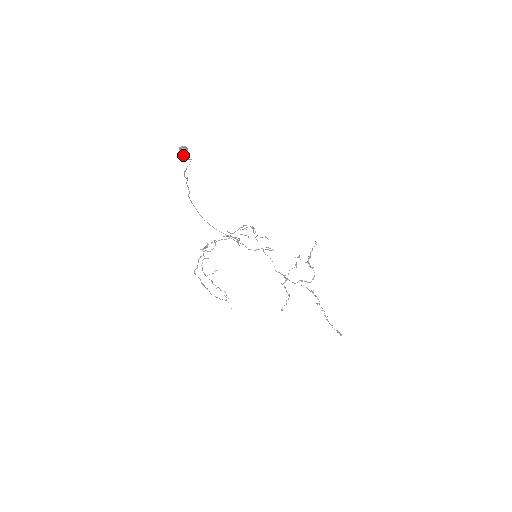
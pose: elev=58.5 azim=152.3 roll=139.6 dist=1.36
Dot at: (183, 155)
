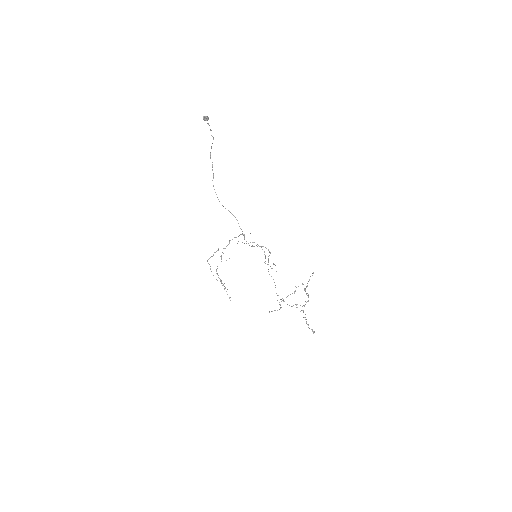
Dot at: (204, 117)
